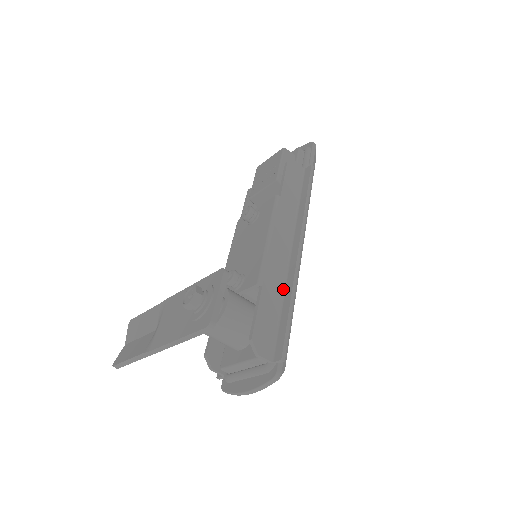
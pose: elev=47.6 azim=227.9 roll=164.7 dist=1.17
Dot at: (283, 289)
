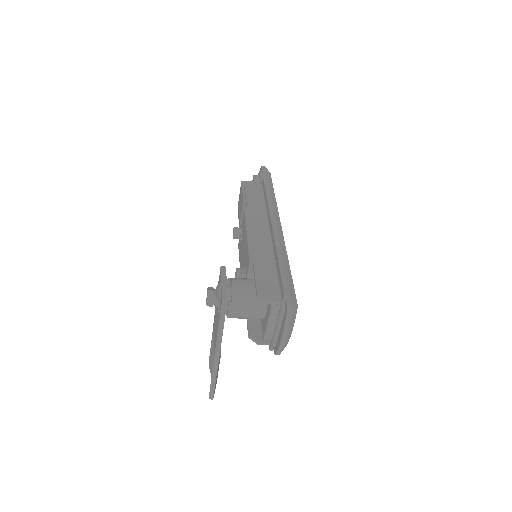
Dot at: (273, 257)
